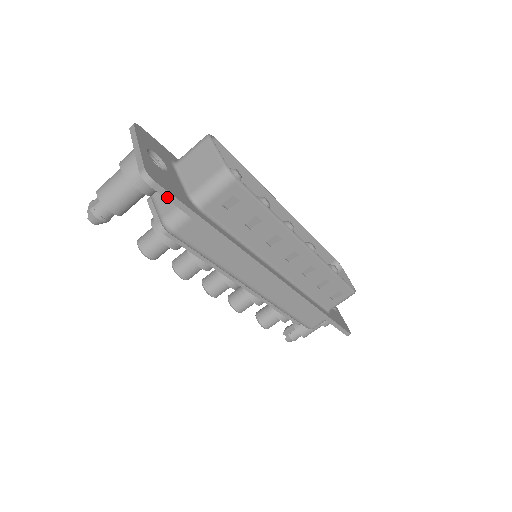
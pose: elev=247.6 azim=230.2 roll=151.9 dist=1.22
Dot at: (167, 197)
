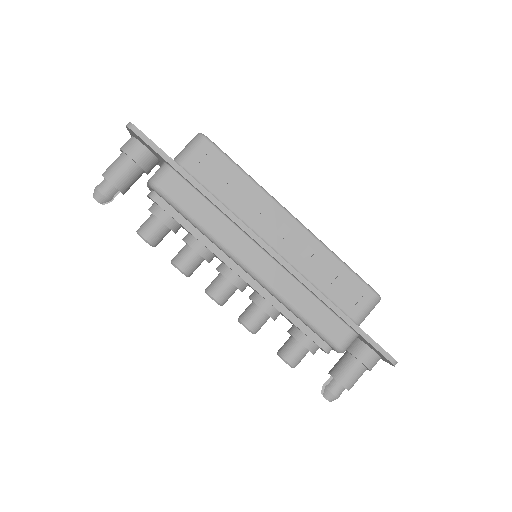
Dot at: (146, 142)
